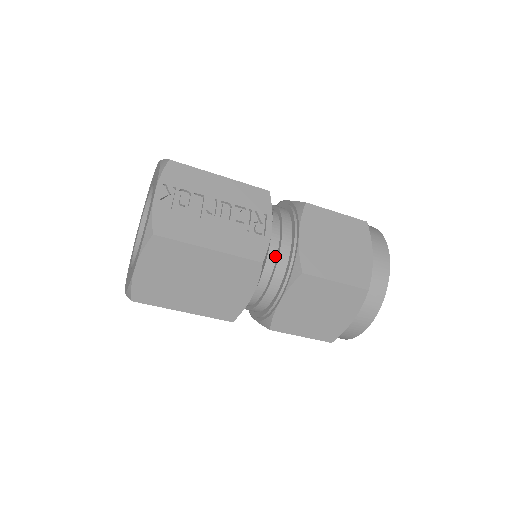
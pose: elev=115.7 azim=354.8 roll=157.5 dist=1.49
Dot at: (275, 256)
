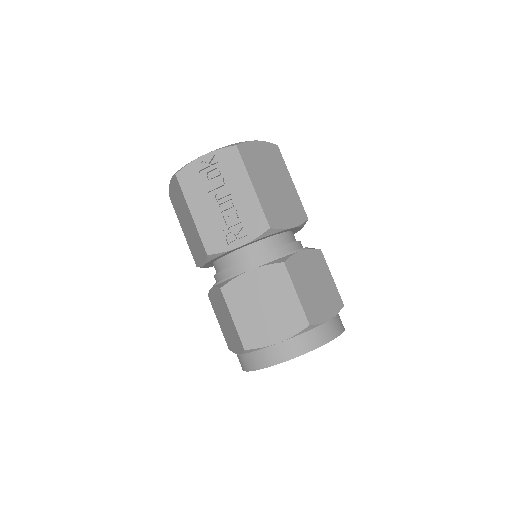
Dot at: (232, 264)
